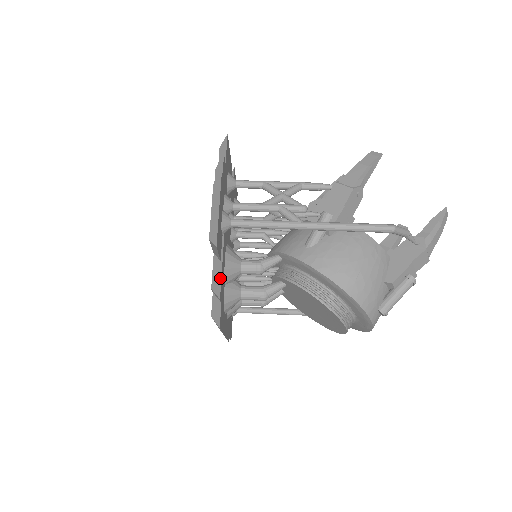
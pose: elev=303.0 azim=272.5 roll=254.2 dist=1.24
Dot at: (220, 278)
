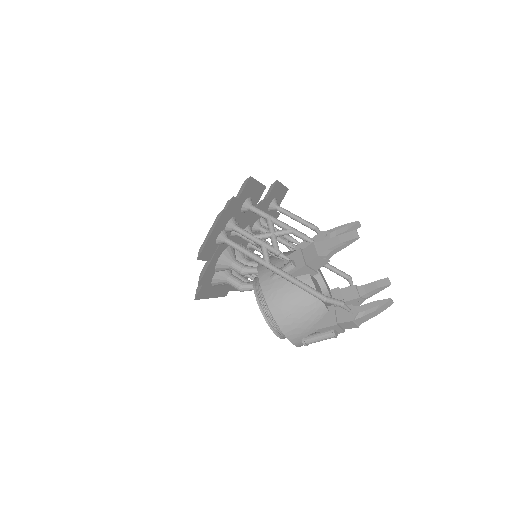
Dot at: (204, 272)
